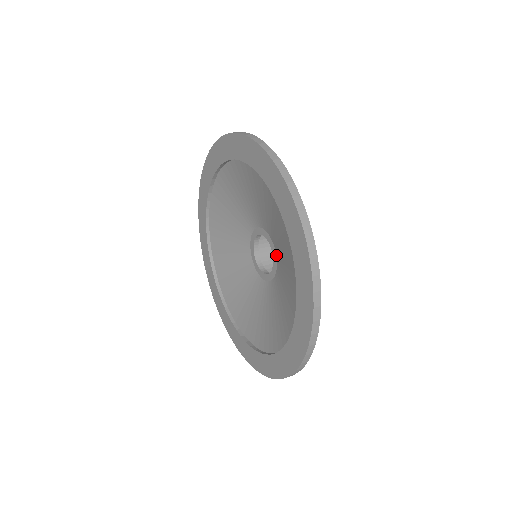
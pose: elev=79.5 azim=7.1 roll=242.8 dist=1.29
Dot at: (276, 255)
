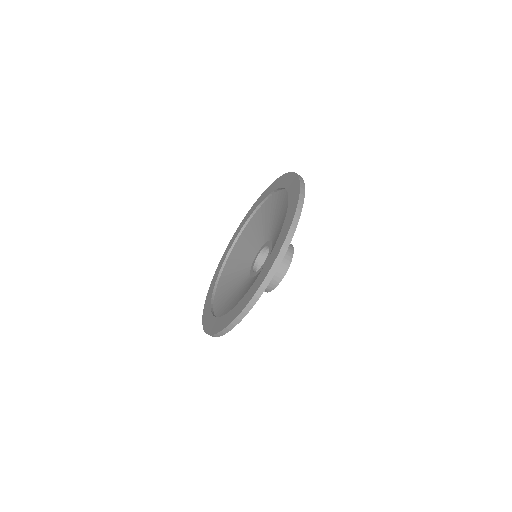
Dot at: occluded
